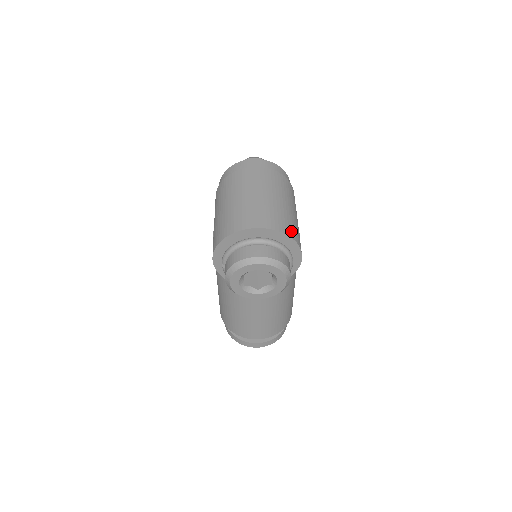
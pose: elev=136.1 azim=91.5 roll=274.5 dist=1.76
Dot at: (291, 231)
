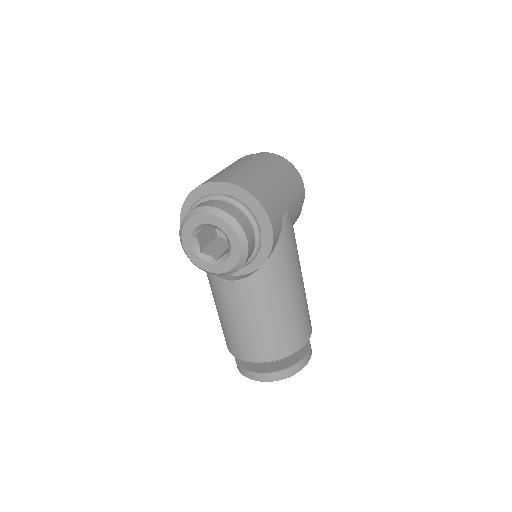
Dot at: (256, 191)
